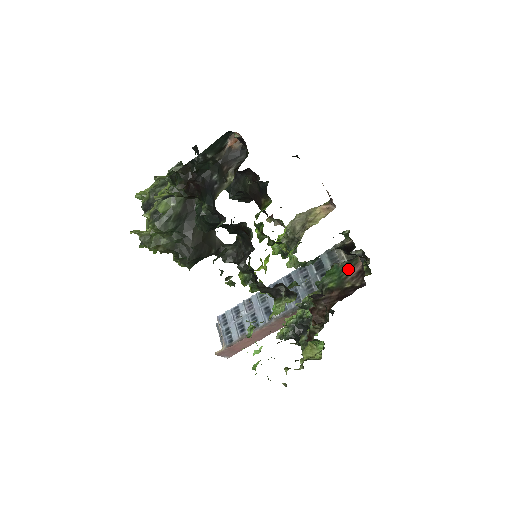
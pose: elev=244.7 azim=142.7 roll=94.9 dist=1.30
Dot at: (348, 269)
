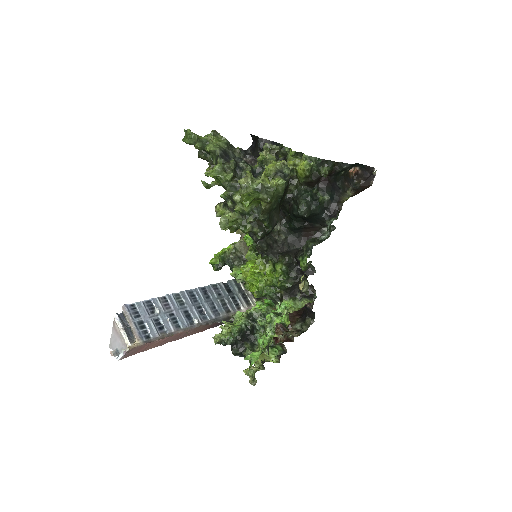
Dot at: occluded
